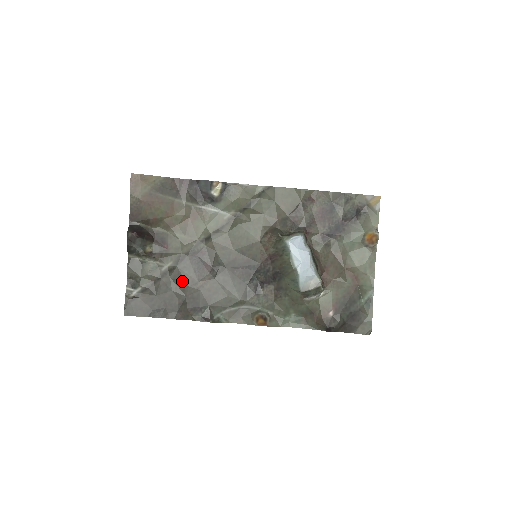
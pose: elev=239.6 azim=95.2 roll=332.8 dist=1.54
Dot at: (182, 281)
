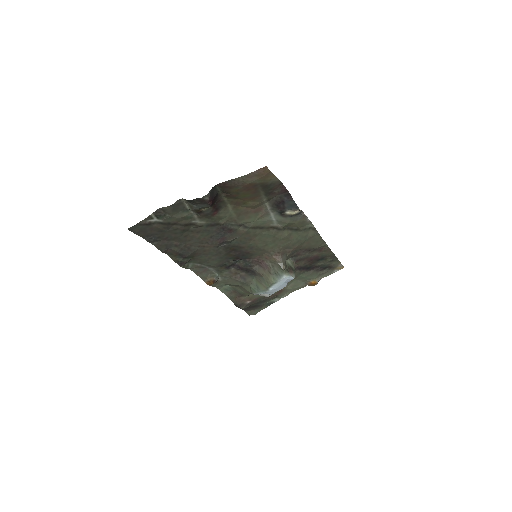
Dot at: (196, 236)
